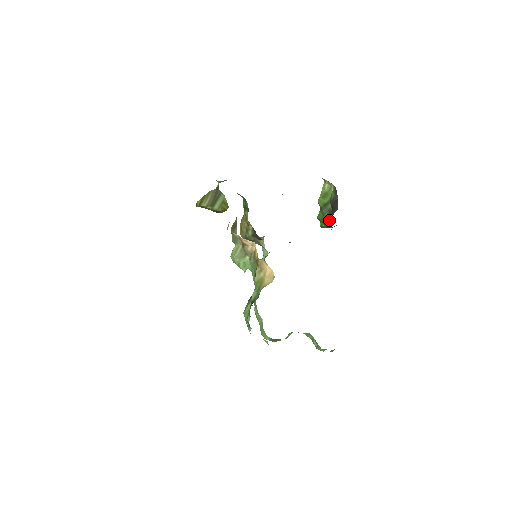
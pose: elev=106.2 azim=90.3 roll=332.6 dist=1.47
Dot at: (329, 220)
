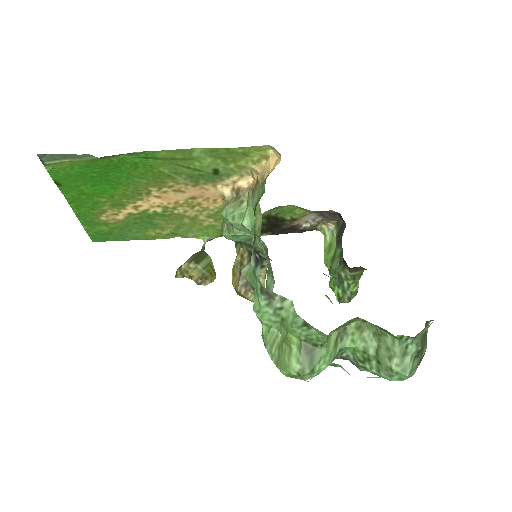
Dot at: occluded
